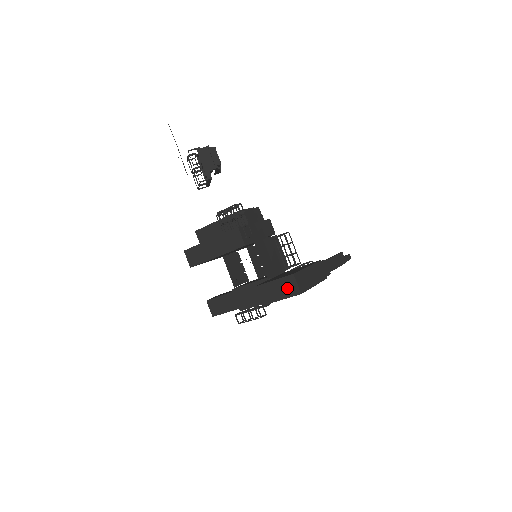
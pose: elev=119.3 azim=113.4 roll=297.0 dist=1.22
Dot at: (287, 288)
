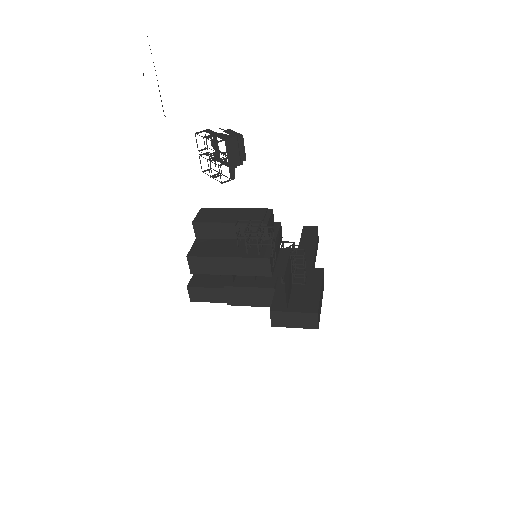
Dot at: (305, 321)
